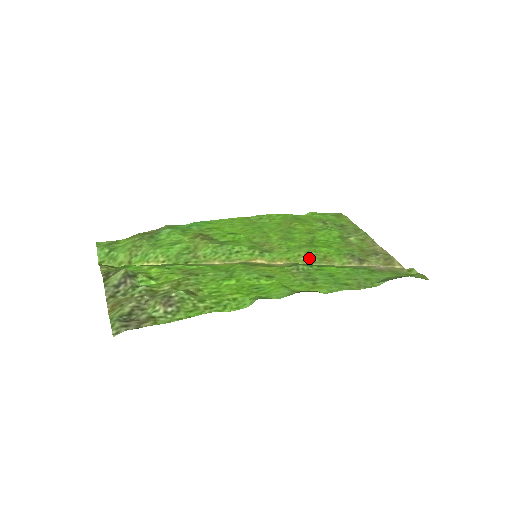
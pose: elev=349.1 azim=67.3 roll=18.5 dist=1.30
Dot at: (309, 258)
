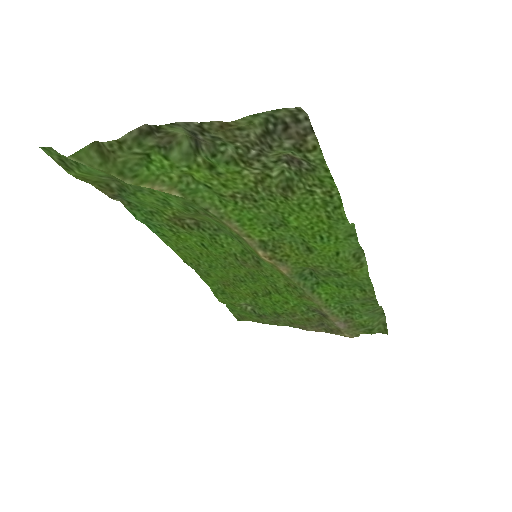
Dot at: (295, 286)
